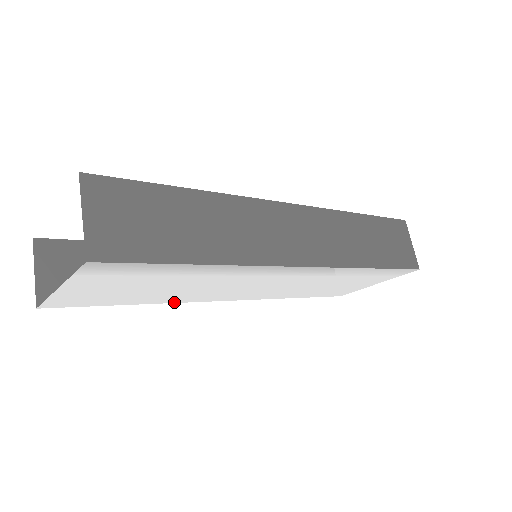
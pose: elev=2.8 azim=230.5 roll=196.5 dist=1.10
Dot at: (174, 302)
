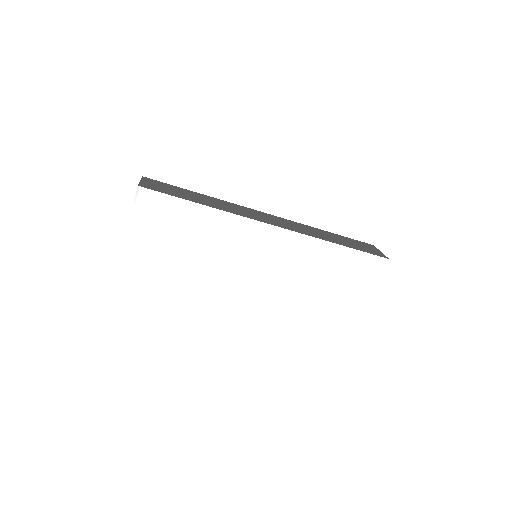
Dot at: (204, 288)
